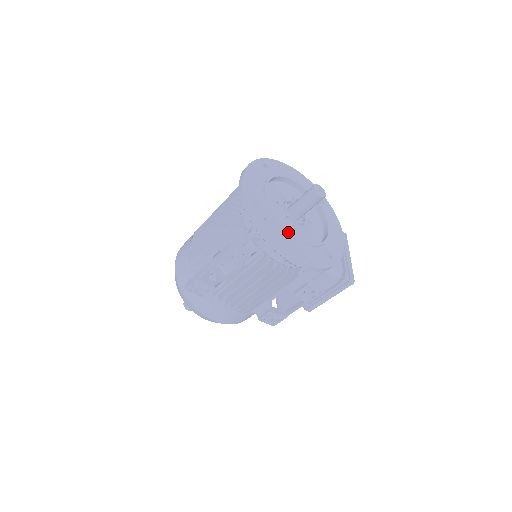
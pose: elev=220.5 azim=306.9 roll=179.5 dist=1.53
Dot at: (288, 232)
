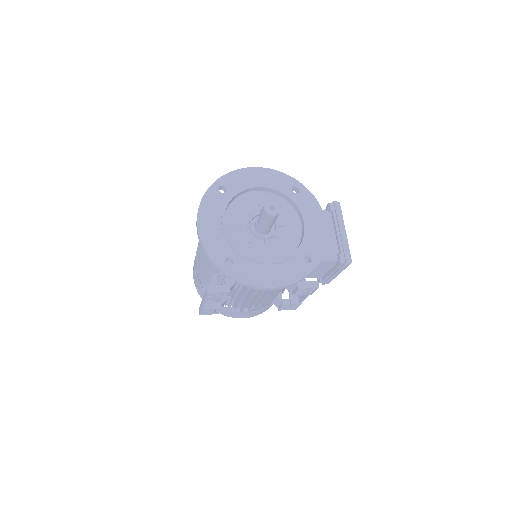
Dot at: (254, 261)
